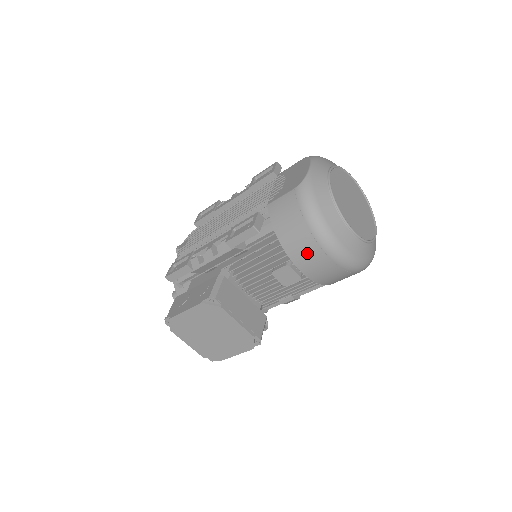
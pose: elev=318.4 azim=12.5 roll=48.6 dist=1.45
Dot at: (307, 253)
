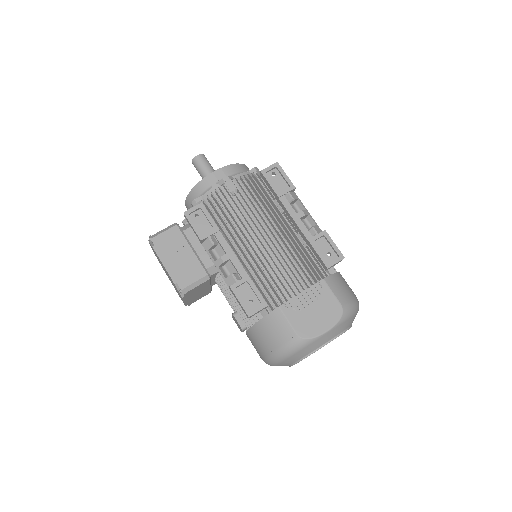
Dot at: (256, 346)
